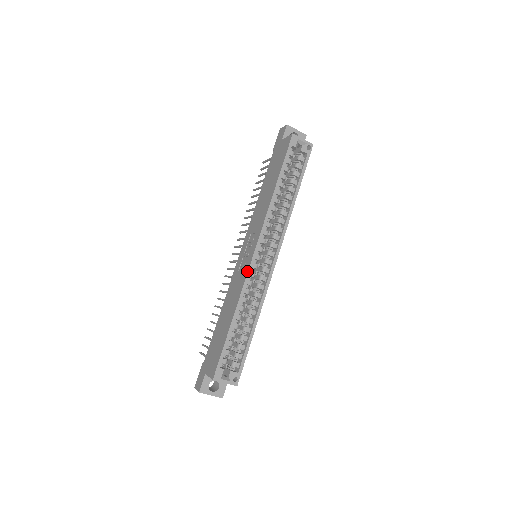
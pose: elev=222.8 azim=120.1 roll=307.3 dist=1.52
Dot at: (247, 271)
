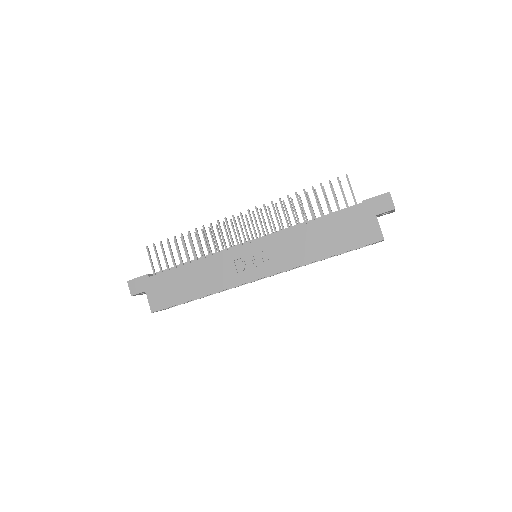
Dot at: (240, 284)
